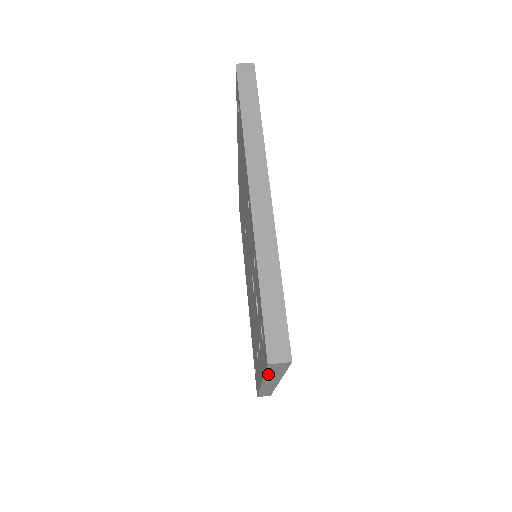
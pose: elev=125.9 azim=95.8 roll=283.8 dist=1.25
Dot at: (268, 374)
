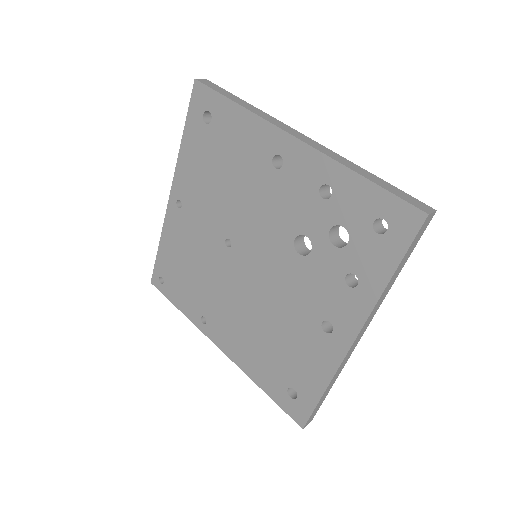
Dot at: (396, 271)
